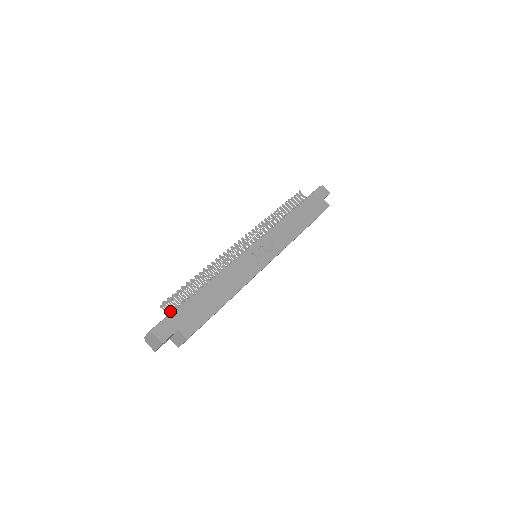
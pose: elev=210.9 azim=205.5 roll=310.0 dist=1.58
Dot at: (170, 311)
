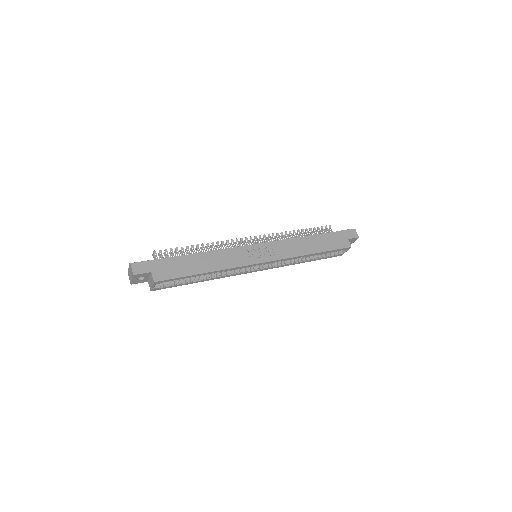
Dot at: occluded
